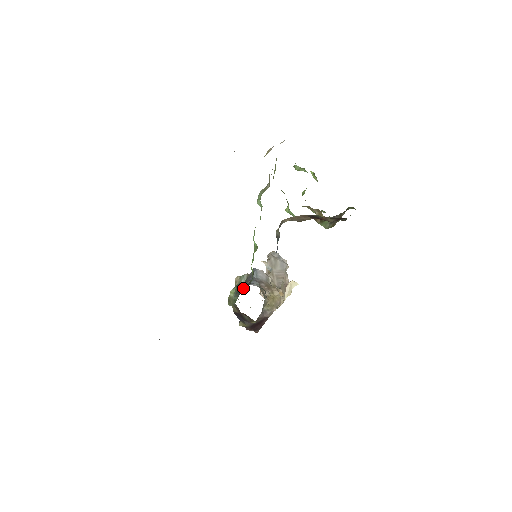
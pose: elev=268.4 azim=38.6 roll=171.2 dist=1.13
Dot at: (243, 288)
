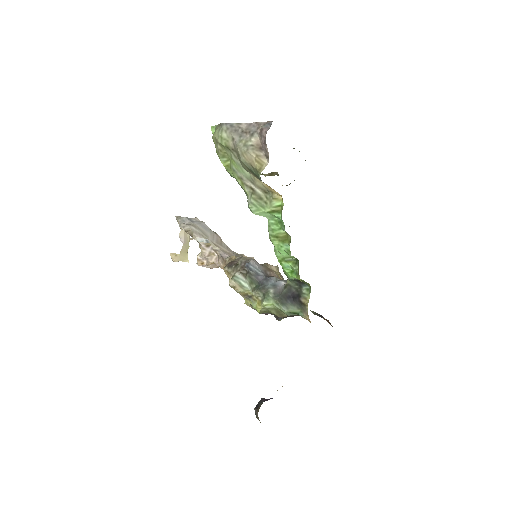
Dot at: (303, 300)
